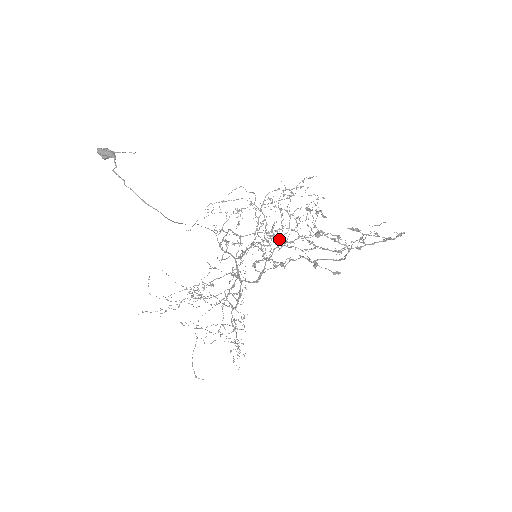
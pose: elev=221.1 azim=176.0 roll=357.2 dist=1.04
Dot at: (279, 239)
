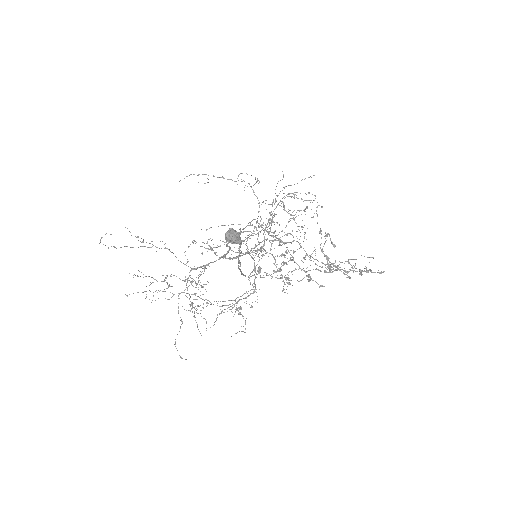
Dot at: occluded
